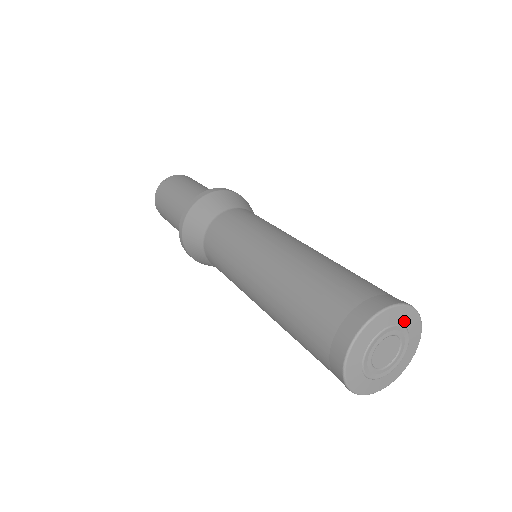
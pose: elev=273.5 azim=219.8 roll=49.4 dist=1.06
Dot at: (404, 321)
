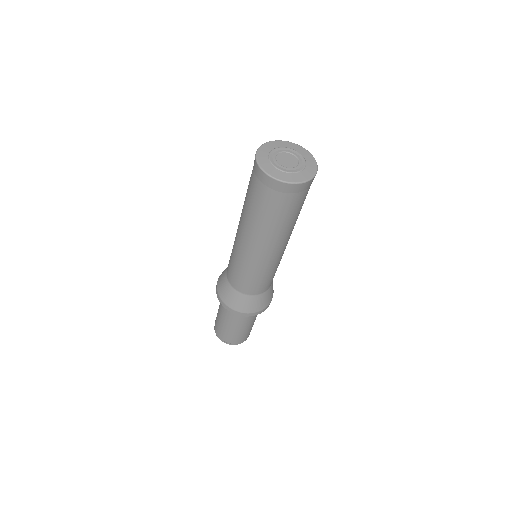
Dot at: (298, 150)
